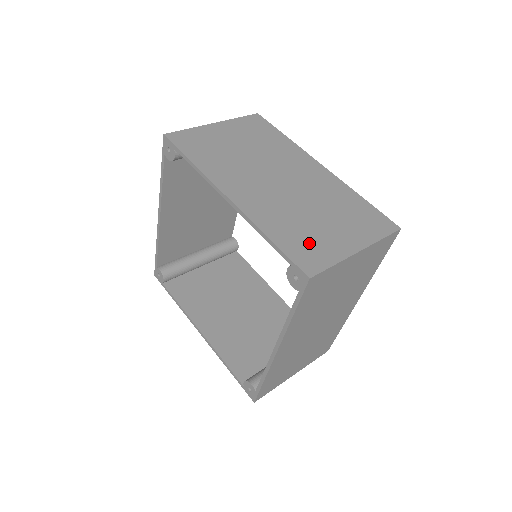
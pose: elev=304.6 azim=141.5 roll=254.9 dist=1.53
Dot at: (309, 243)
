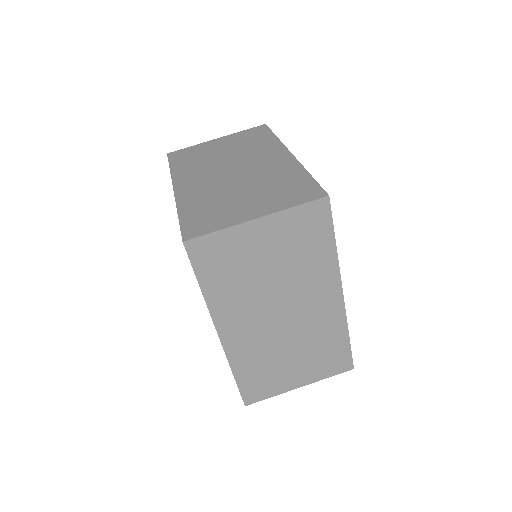
Dot at: (211, 215)
